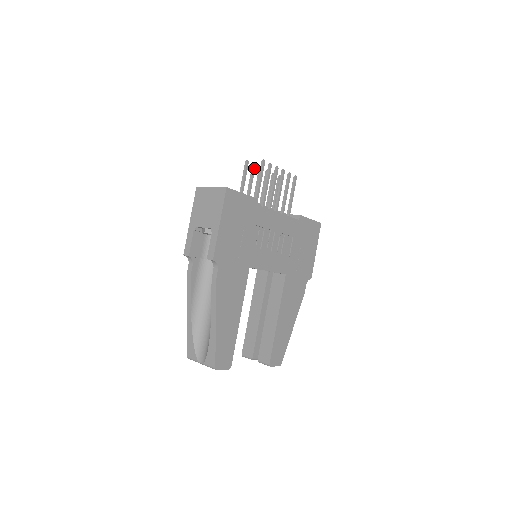
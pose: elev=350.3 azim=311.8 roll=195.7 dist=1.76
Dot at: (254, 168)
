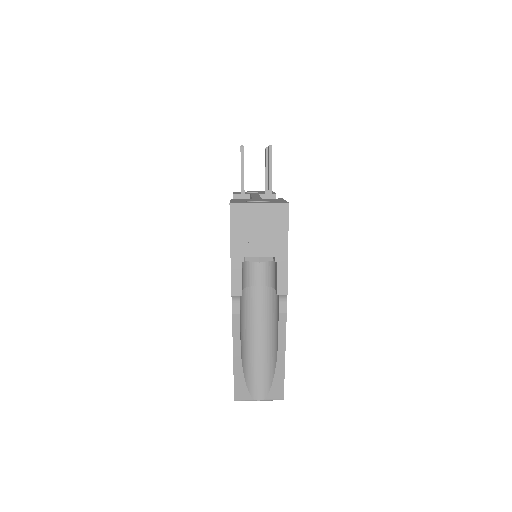
Dot at: occluded
